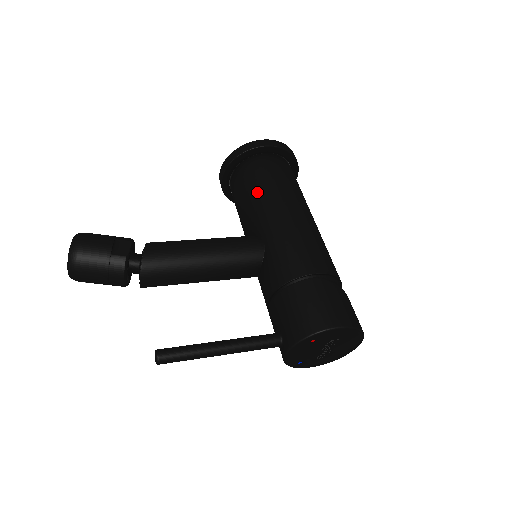
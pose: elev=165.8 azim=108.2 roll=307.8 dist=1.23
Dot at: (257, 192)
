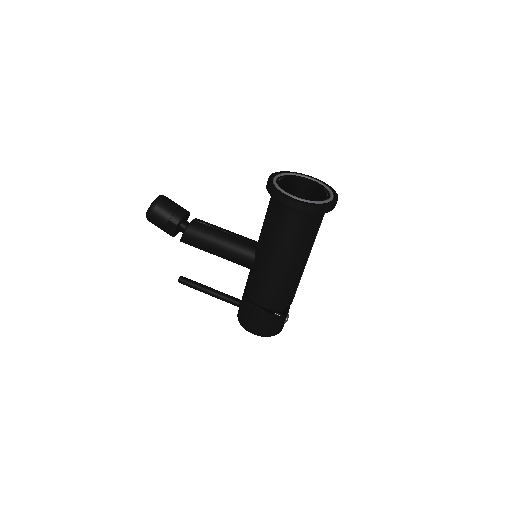
Dot at: (268, 232)
